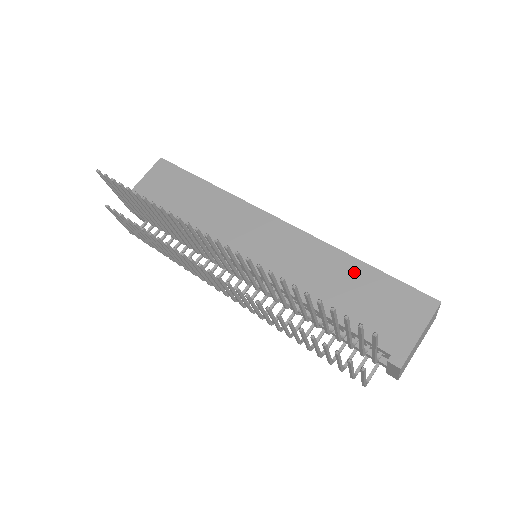
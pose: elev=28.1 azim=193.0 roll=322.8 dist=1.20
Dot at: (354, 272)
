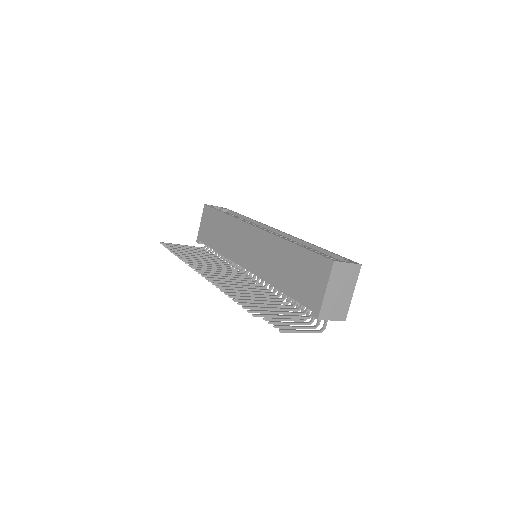
Dot at: (291, 254)
